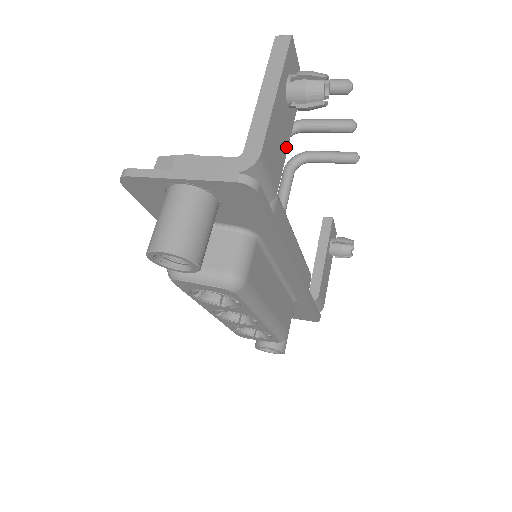
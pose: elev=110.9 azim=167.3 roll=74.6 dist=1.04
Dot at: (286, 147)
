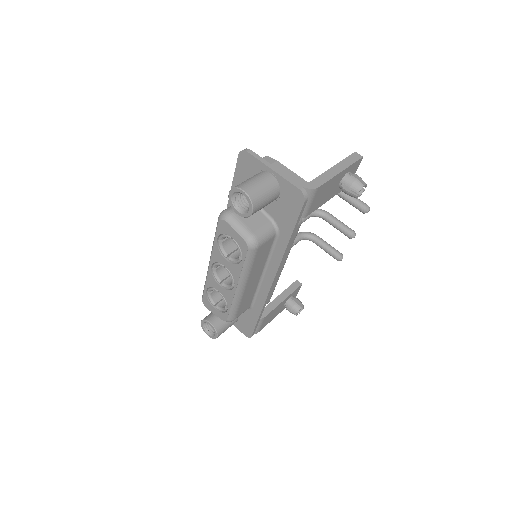
Dot at: (324, 202)
